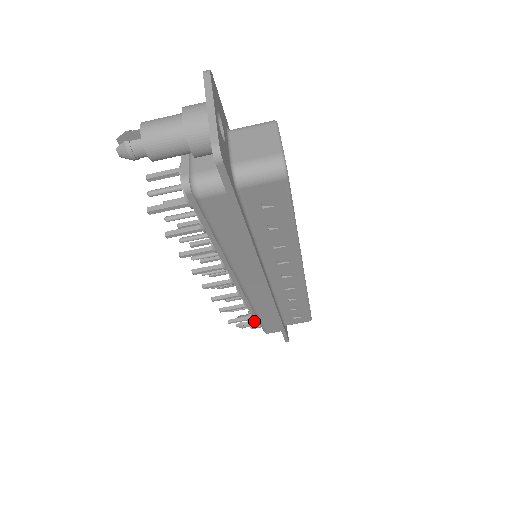
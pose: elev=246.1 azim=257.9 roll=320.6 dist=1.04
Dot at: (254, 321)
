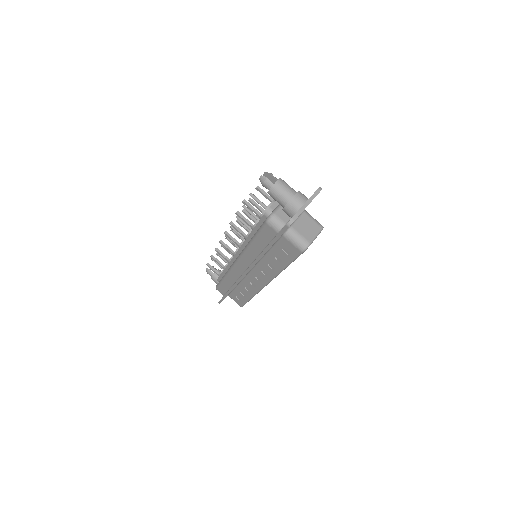
Dot at: (217, 276)
